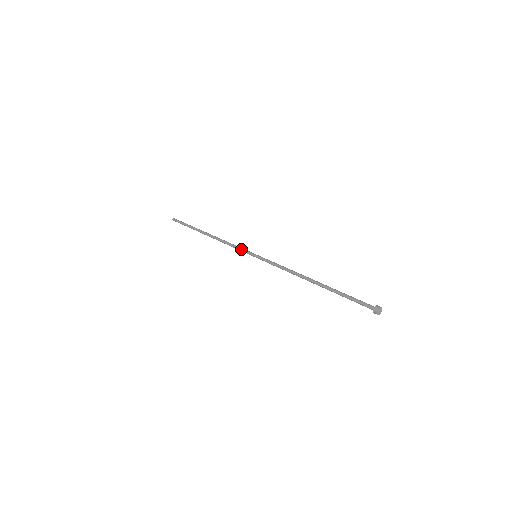
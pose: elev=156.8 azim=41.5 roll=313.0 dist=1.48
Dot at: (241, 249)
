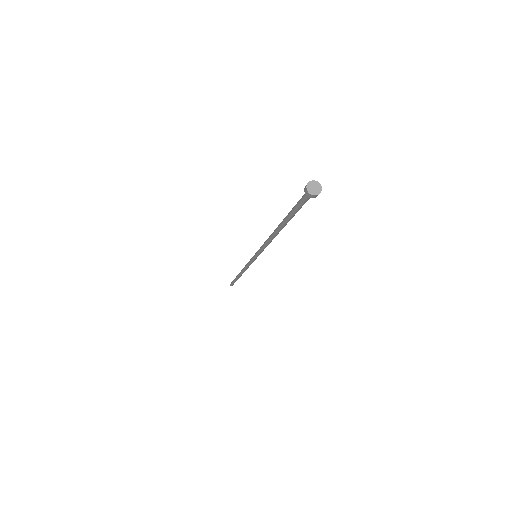
Dot at: occluded
